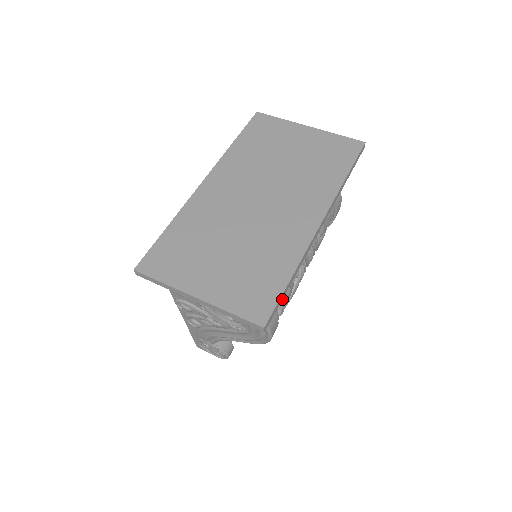
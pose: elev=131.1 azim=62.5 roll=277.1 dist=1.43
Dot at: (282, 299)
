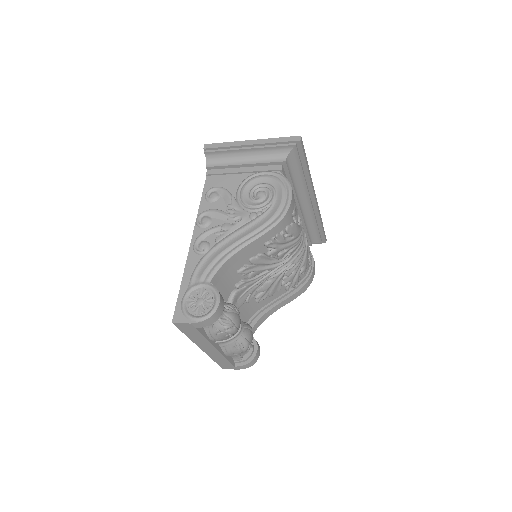
Dot at: (295, 204)
